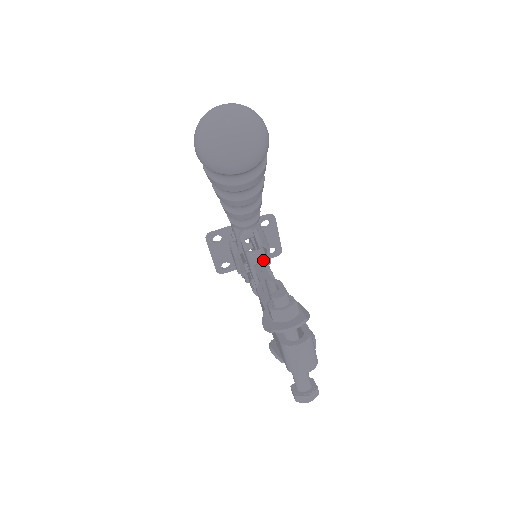
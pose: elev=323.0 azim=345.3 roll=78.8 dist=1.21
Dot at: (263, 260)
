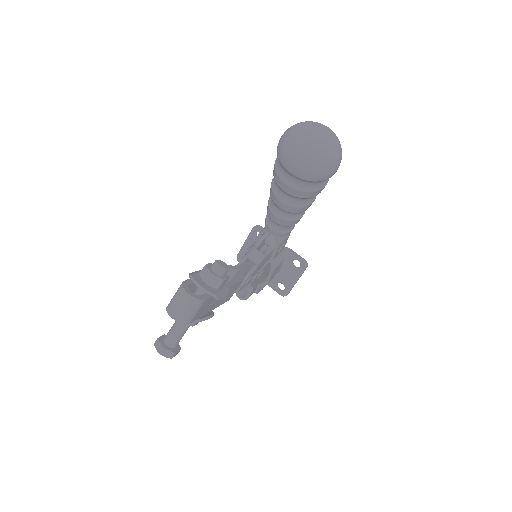
Dot at: (255, 261)
